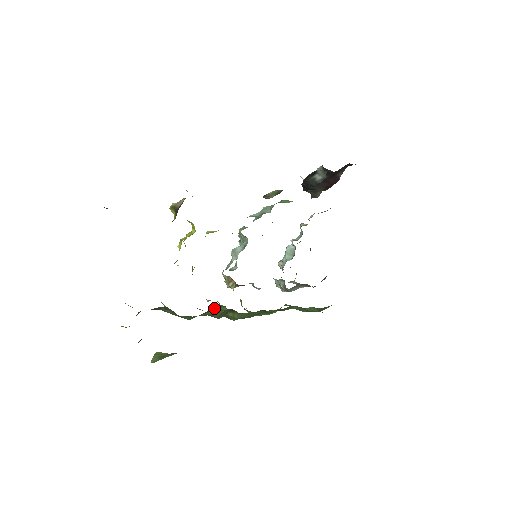
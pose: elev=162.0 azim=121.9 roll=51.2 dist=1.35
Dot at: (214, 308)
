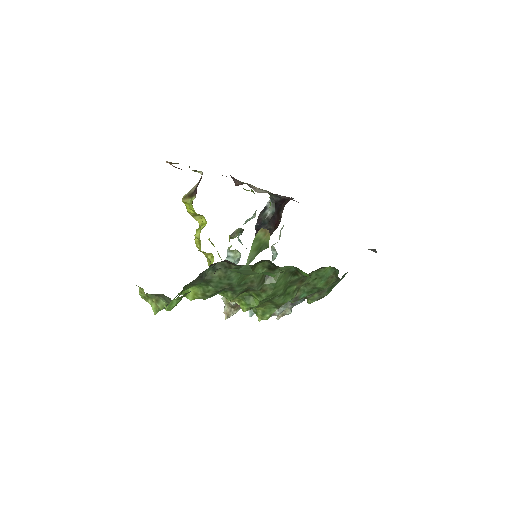
Dot at: (256, 266)
